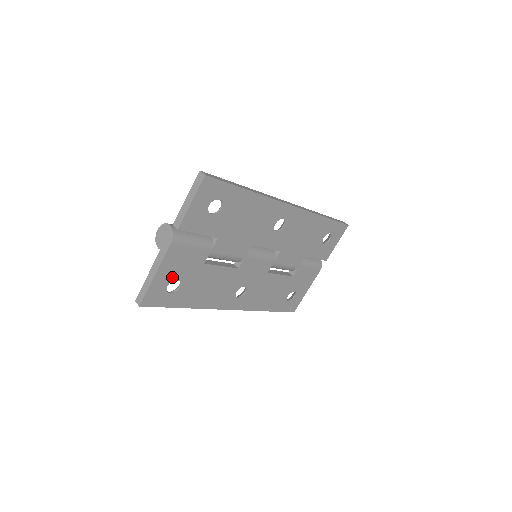
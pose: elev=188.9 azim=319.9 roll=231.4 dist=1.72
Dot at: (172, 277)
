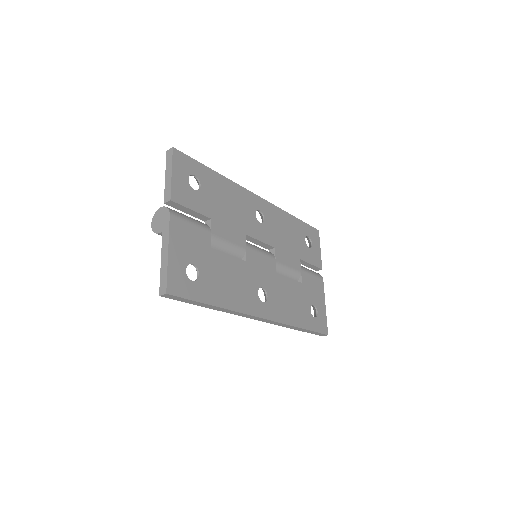
Dot at: (186, 259)
